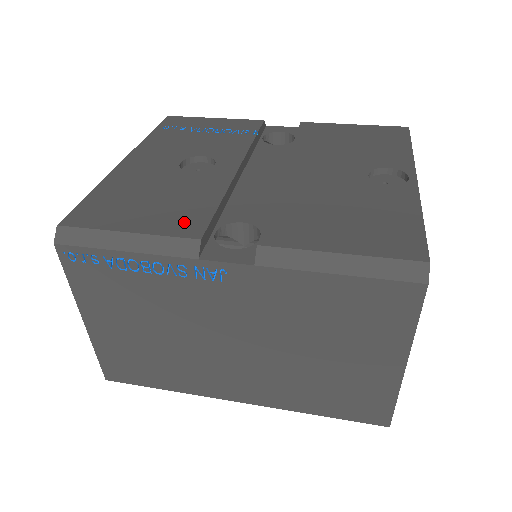
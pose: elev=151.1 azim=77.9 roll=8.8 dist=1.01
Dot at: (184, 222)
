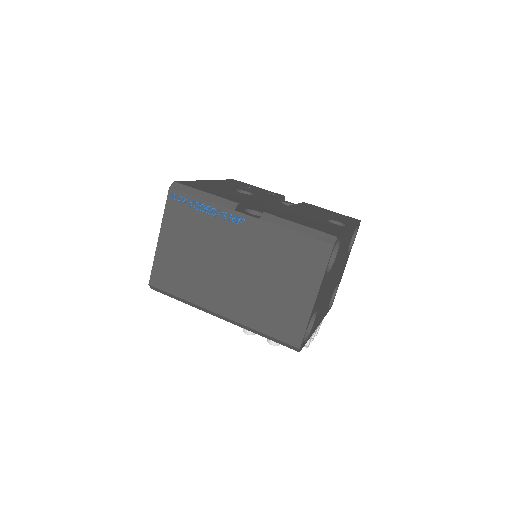
Dot at: (232, 199)
